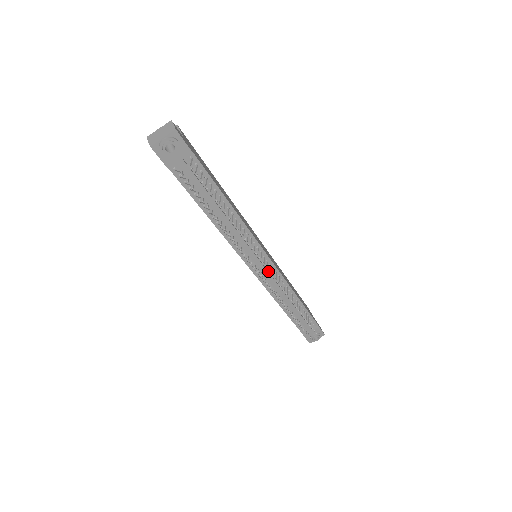
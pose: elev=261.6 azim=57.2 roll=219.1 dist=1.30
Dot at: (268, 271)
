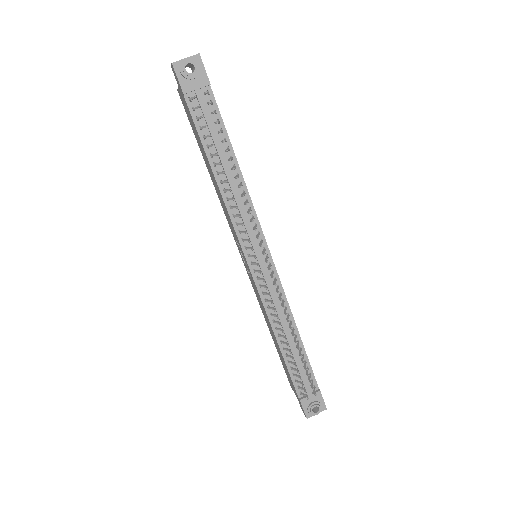
Dot at: (267, 262)
